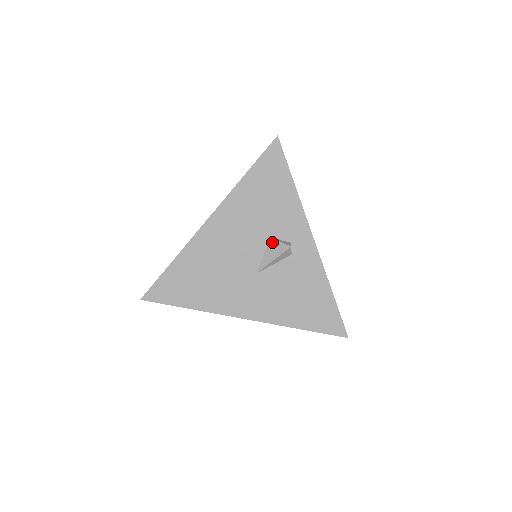
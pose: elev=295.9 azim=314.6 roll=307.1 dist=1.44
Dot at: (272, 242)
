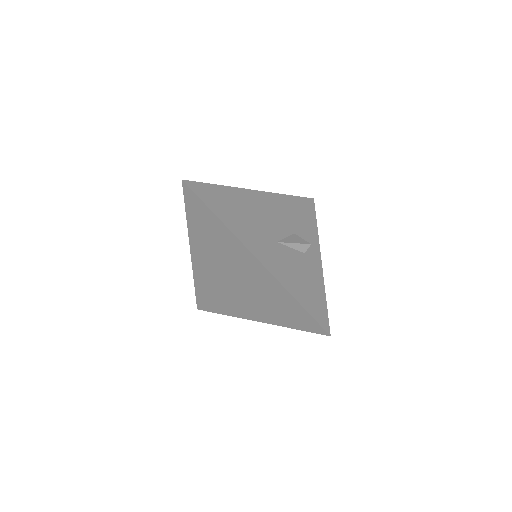
Dot at: (295, 236)
